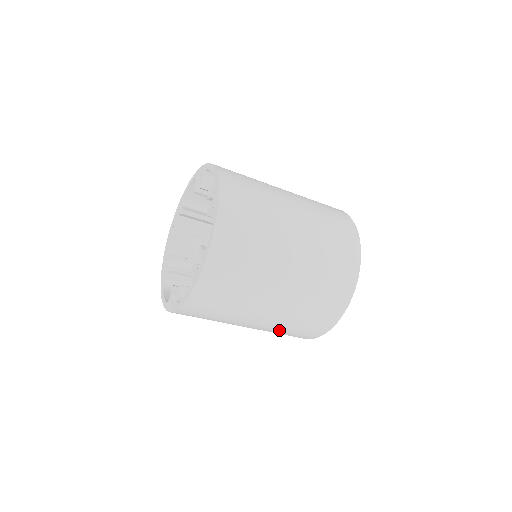
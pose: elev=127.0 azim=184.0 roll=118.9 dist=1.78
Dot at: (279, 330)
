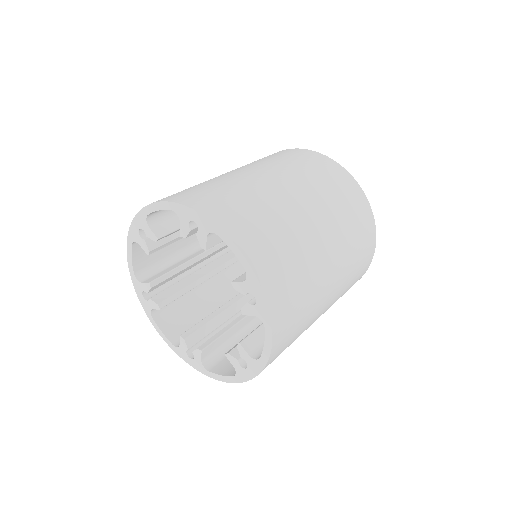
Dot at: (341, 294)
